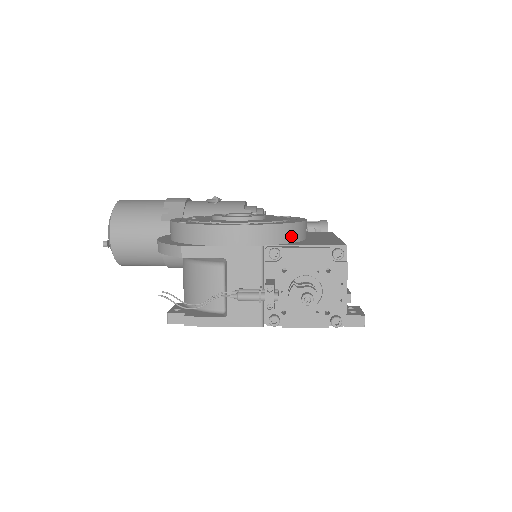
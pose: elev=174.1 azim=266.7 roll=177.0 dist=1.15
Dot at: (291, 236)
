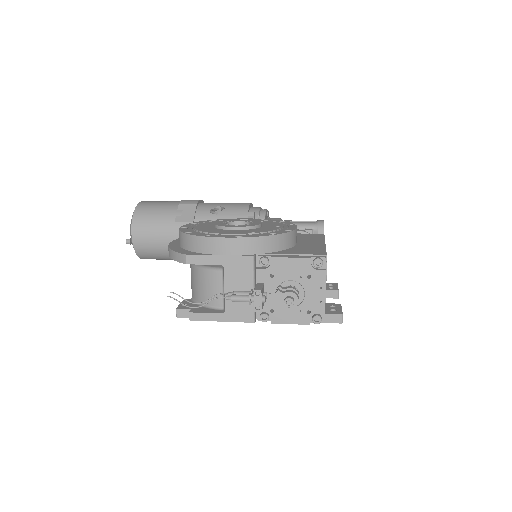
Dot at: (280, 245)
